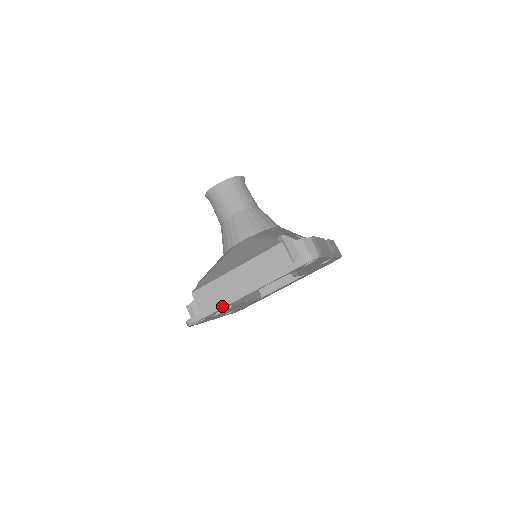
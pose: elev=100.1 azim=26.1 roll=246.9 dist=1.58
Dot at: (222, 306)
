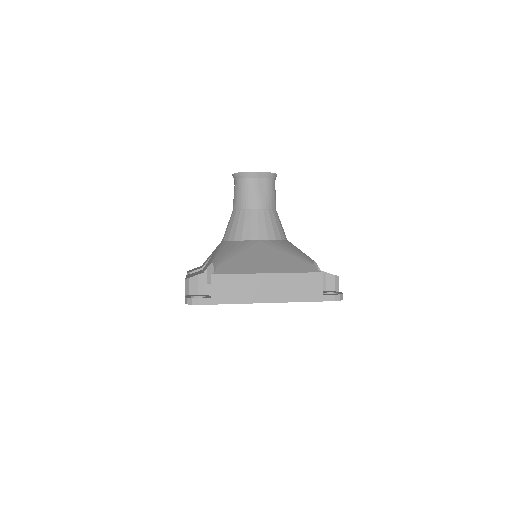
Dot at: (237, 302)
